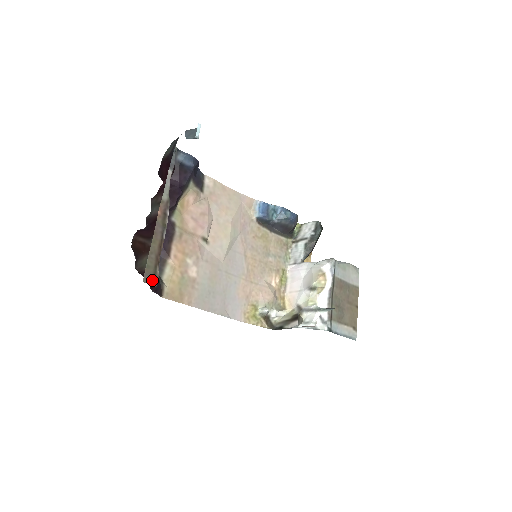
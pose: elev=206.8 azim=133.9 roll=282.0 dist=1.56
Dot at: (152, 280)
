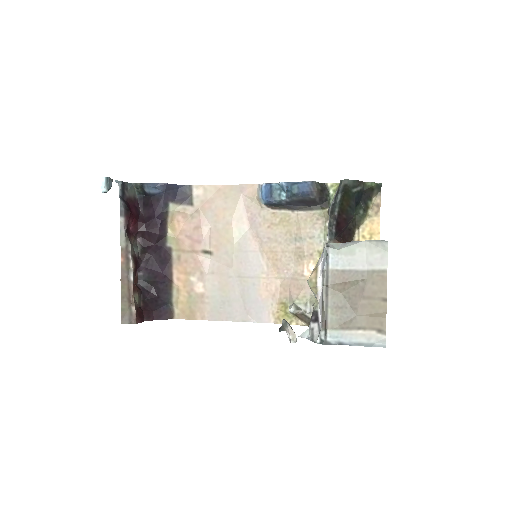
Dot at: (130, 319)
